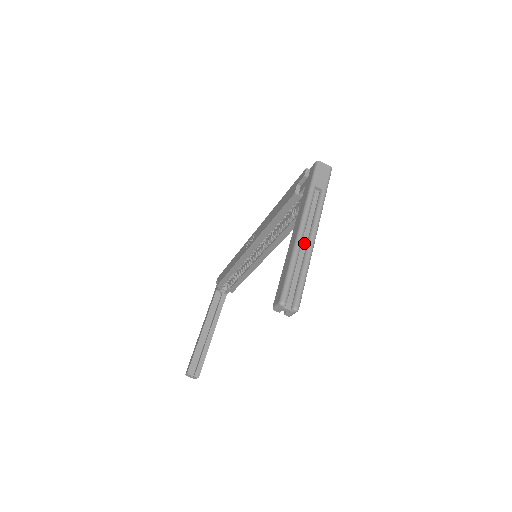
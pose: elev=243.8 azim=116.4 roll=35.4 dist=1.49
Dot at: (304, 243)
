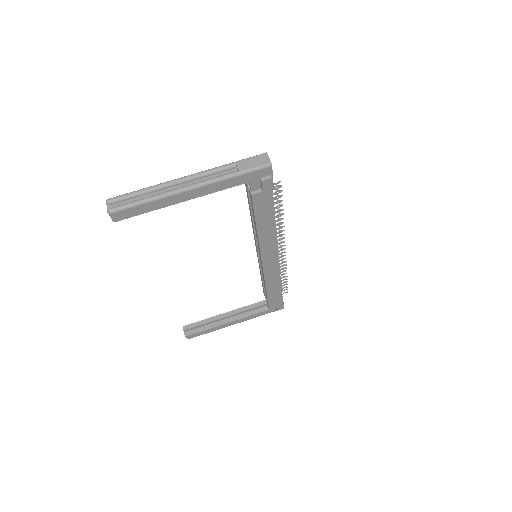
Dot at: (175, 188)
